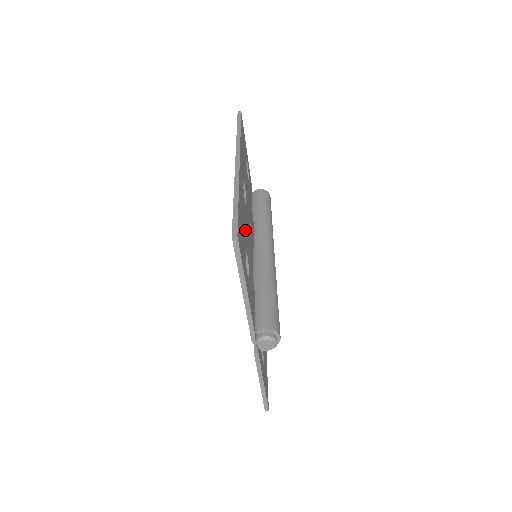
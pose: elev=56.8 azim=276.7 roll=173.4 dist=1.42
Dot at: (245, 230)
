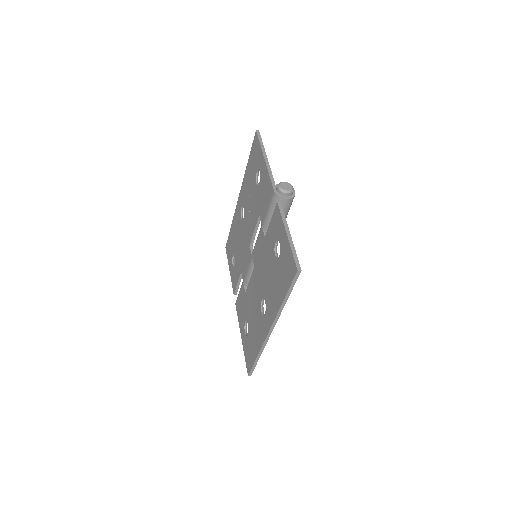
Dot at: occluded
